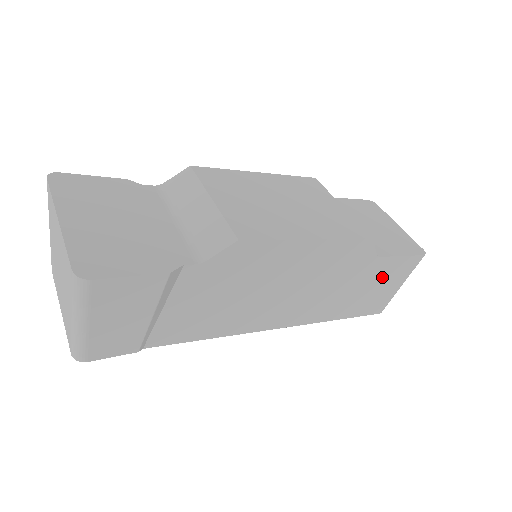
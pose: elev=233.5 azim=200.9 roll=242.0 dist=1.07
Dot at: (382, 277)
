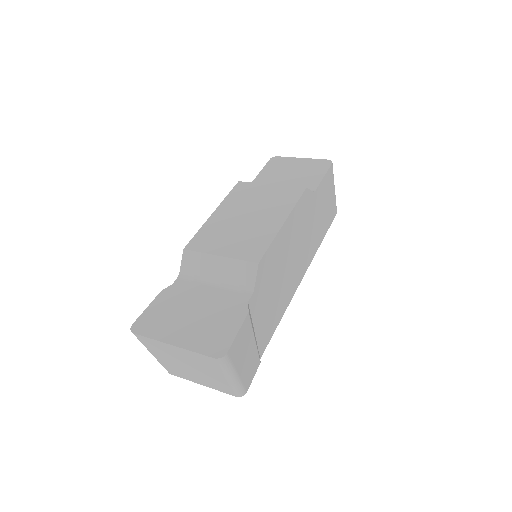
Dot at: (324, 197)
